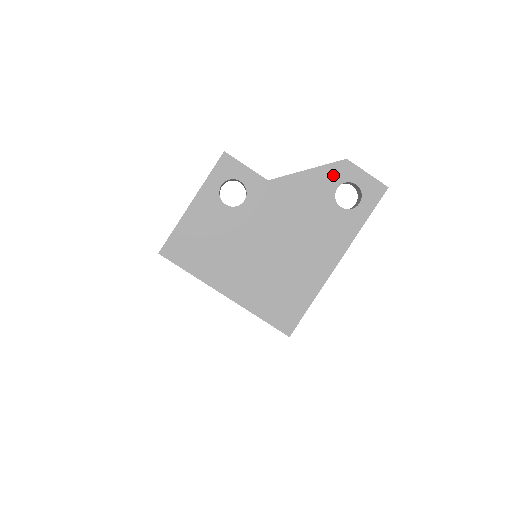
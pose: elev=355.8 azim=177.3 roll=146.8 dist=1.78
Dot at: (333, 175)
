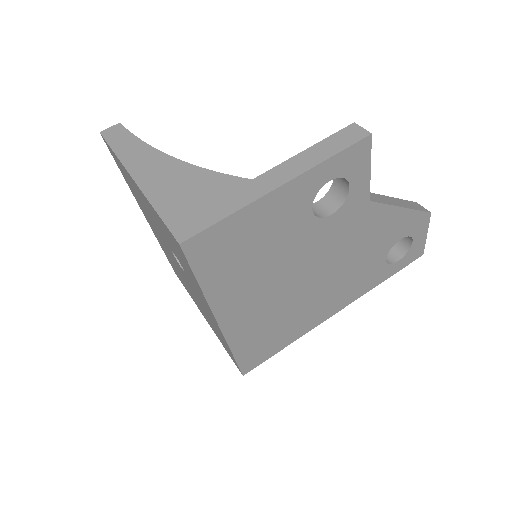
Dot at: (411, 224)
